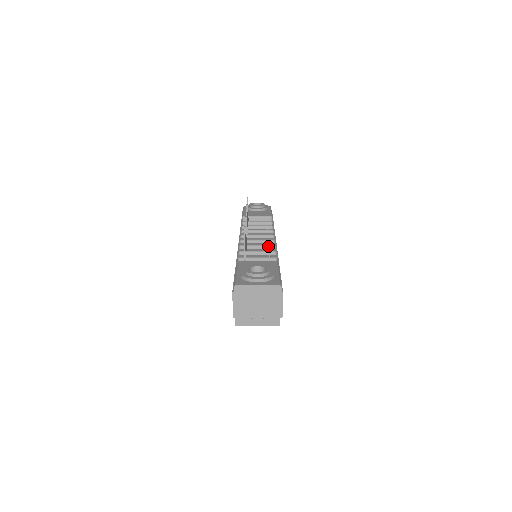
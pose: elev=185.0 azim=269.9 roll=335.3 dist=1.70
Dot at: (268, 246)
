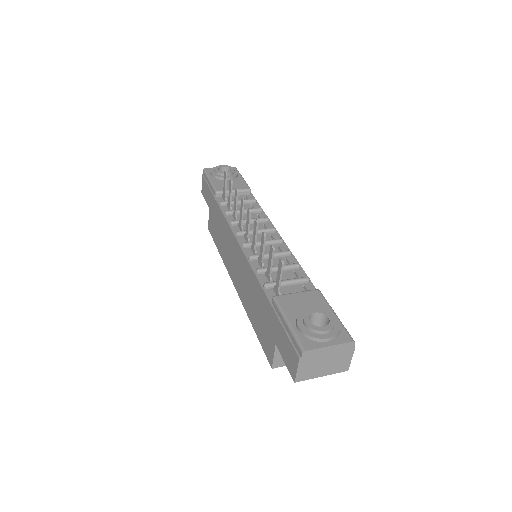
Dot at: (284, 253)
